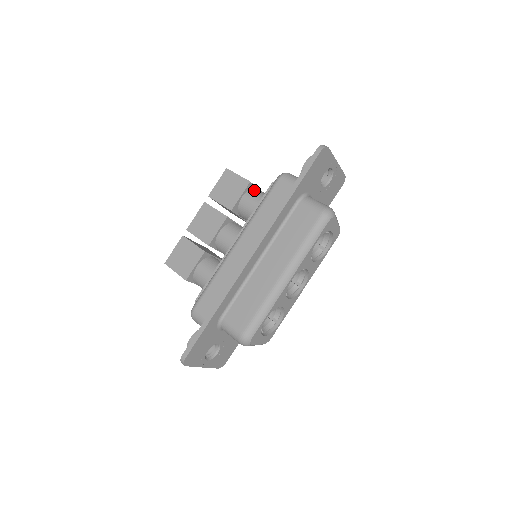
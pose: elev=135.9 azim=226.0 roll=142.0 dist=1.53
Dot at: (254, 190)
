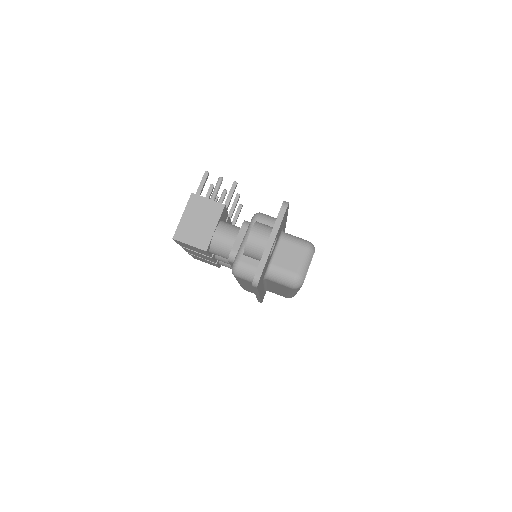
Dot at: (214, 246)
